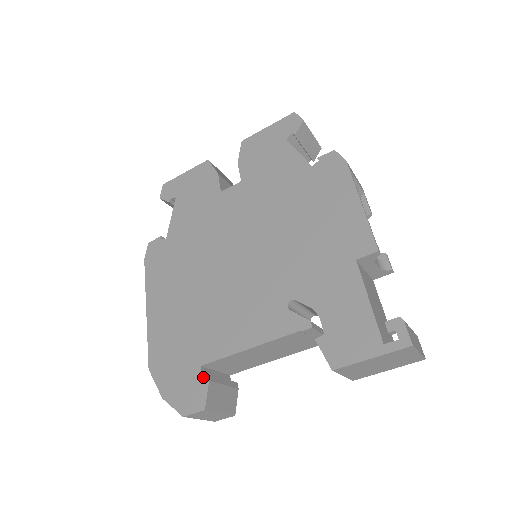
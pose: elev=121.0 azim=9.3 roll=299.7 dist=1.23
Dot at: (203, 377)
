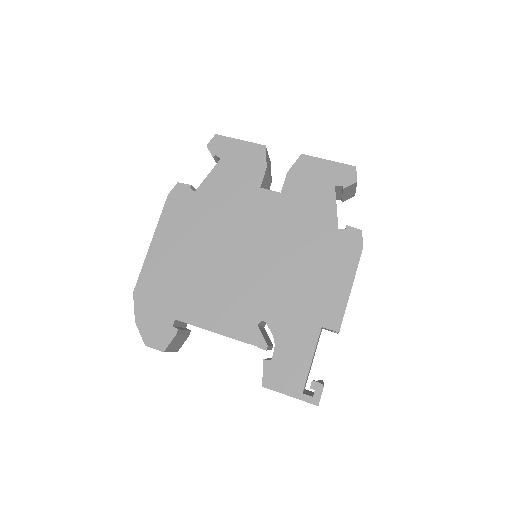
Dot at: (173, 329)
